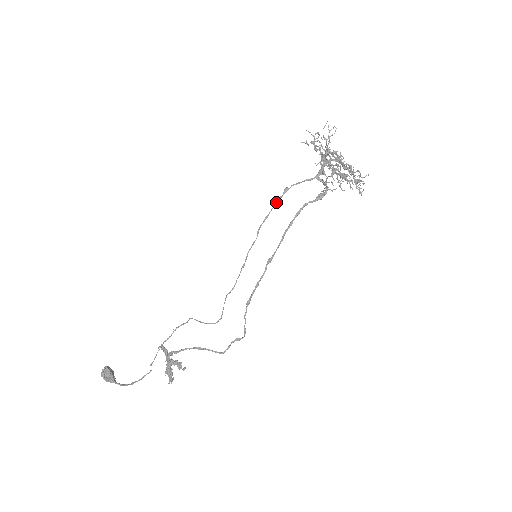
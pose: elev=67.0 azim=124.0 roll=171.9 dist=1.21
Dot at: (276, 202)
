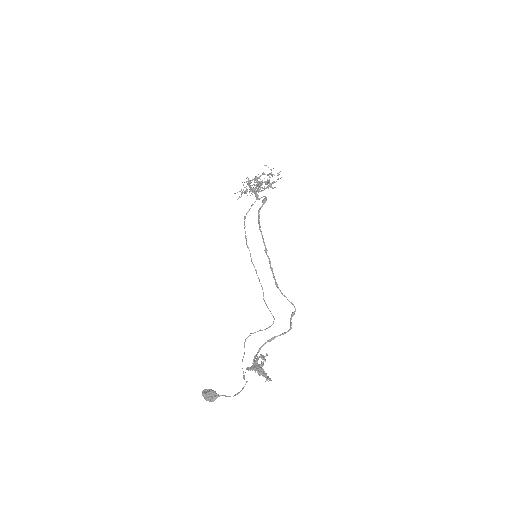
Dot at: occluded
